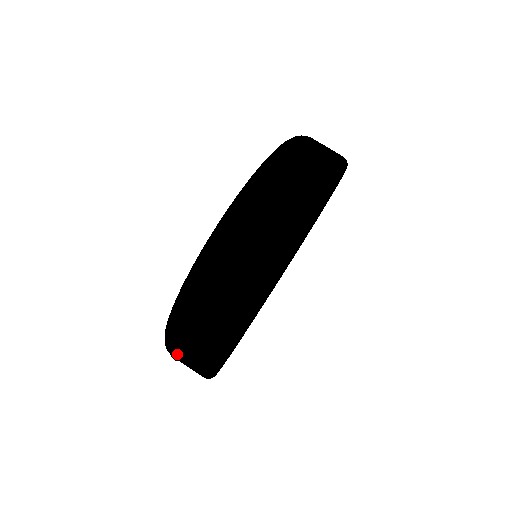
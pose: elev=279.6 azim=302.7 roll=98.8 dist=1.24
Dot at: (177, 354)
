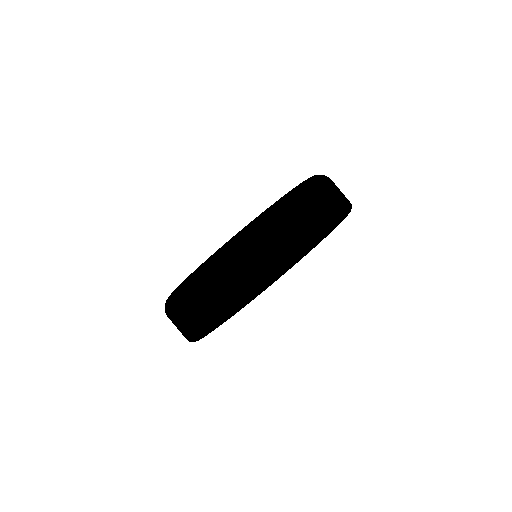
Dot at: (171, 320)
